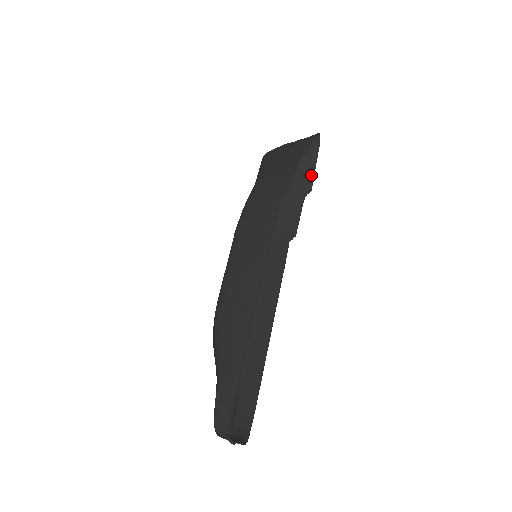
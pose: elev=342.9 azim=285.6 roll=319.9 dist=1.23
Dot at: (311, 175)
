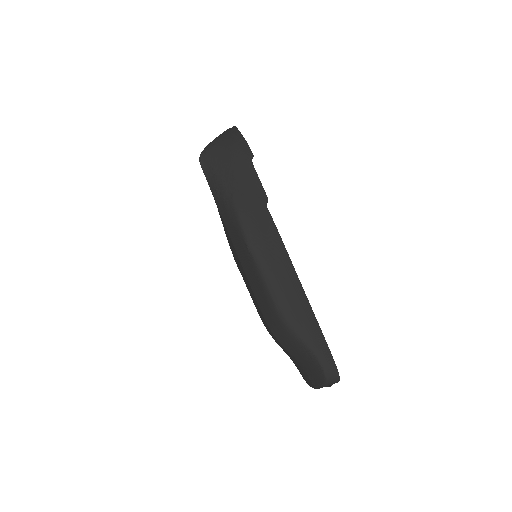
Dot at: occluded
